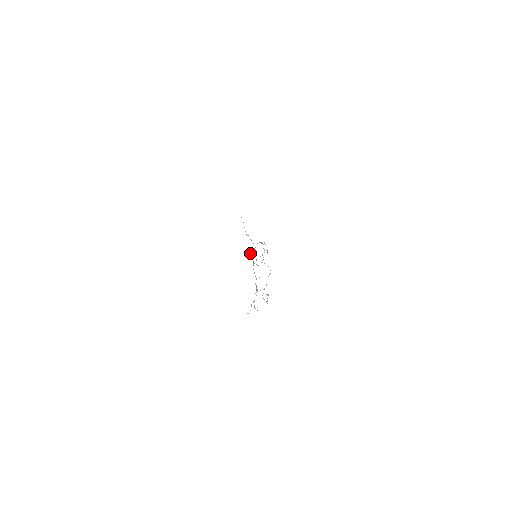
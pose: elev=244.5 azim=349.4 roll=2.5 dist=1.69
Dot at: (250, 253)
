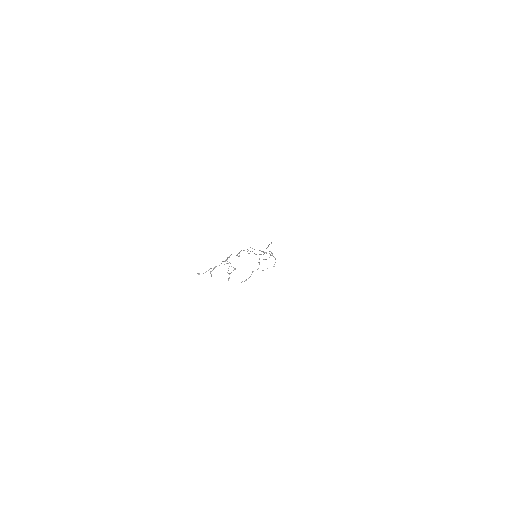
Dot at: occluded
